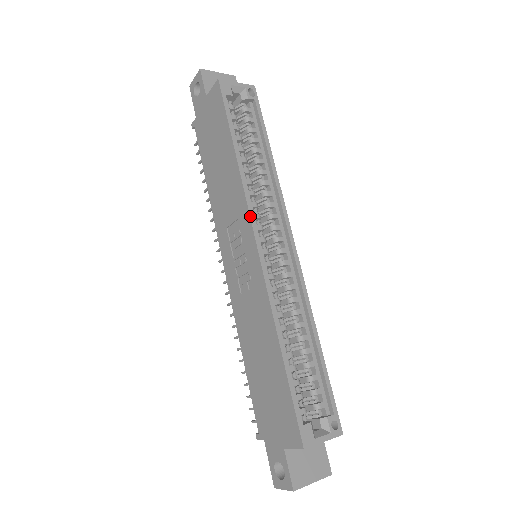
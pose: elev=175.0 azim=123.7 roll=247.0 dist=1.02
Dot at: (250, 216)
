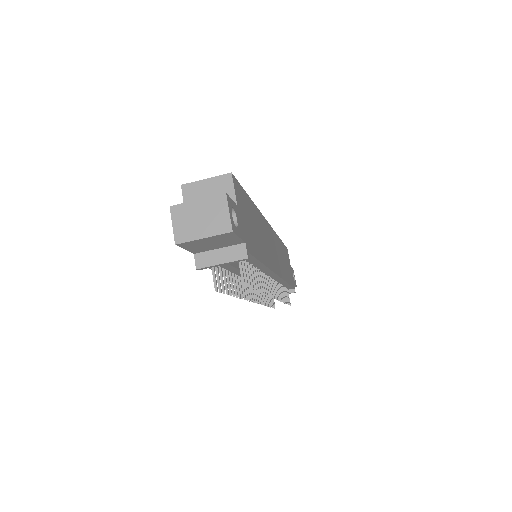
Dot at: occluded
